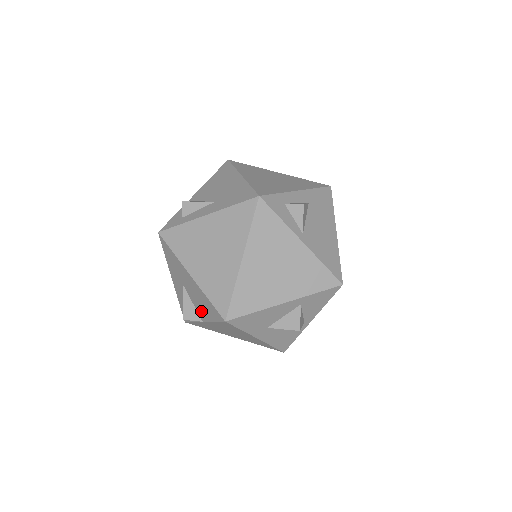
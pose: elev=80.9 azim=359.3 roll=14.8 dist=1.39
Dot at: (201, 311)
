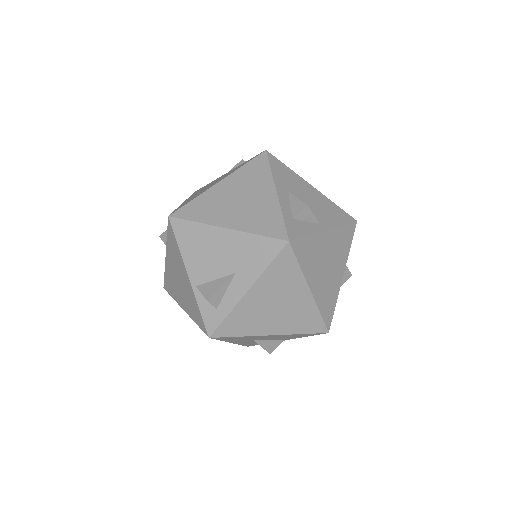
Dot at: occluded
